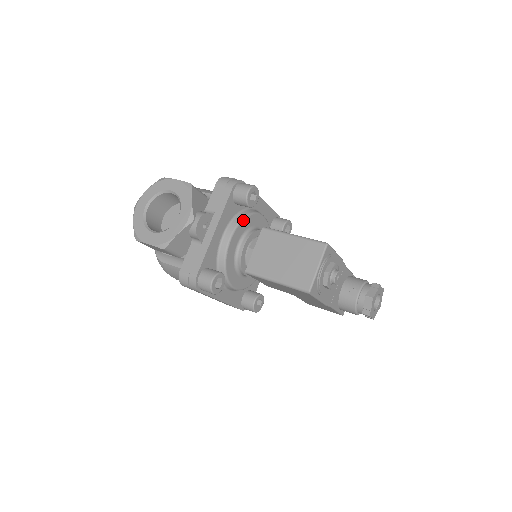
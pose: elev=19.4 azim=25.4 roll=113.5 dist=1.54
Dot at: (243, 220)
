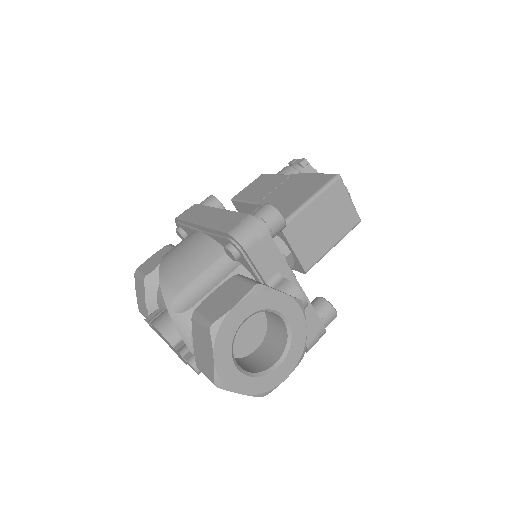
Dot at: occluded
